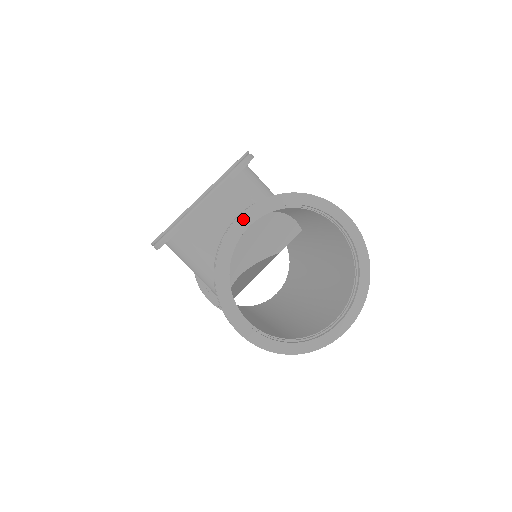
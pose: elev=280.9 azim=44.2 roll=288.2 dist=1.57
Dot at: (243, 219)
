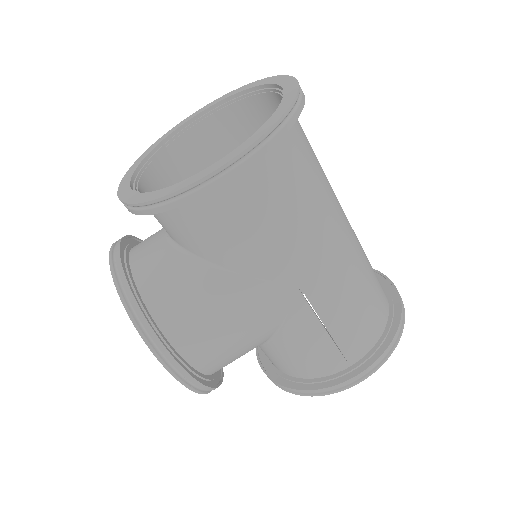
Dot at: (122, 189)
